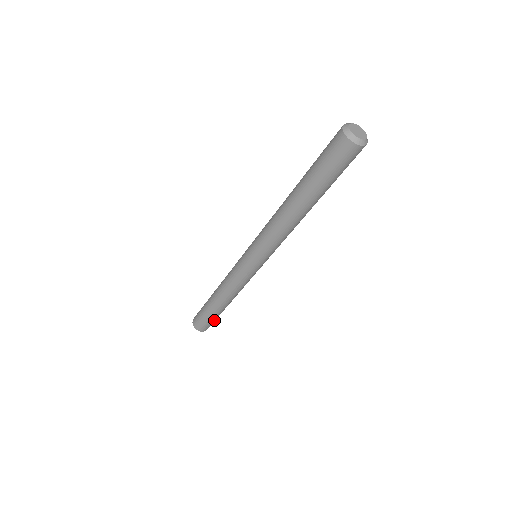
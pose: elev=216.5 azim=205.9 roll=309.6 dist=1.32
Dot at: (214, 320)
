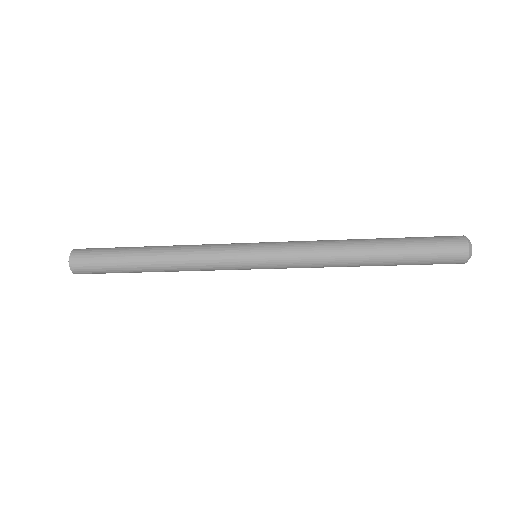
Dot at: occluded
